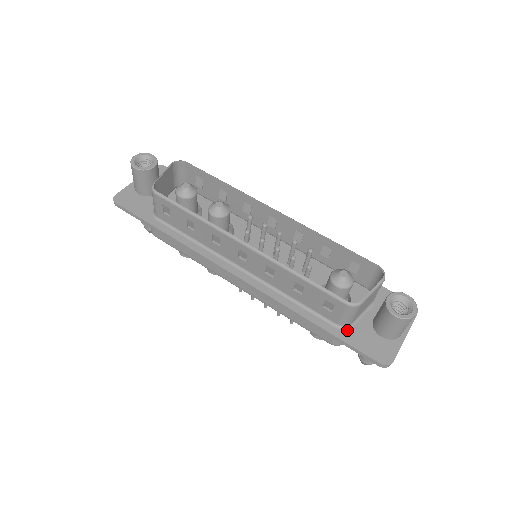
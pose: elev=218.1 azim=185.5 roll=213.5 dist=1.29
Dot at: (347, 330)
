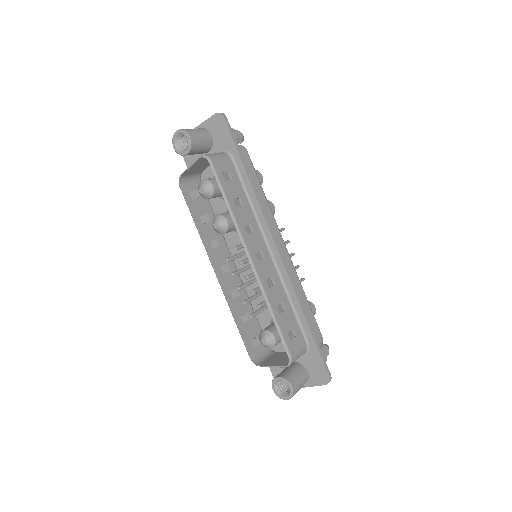
Dot at: occluded
